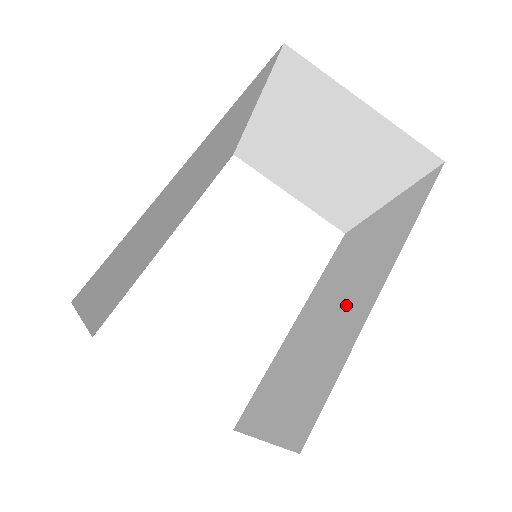
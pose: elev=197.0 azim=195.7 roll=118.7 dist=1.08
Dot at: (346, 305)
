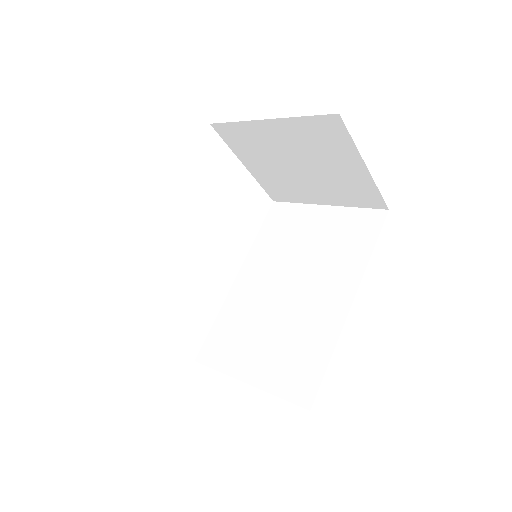
Dot at: (312, 298)
